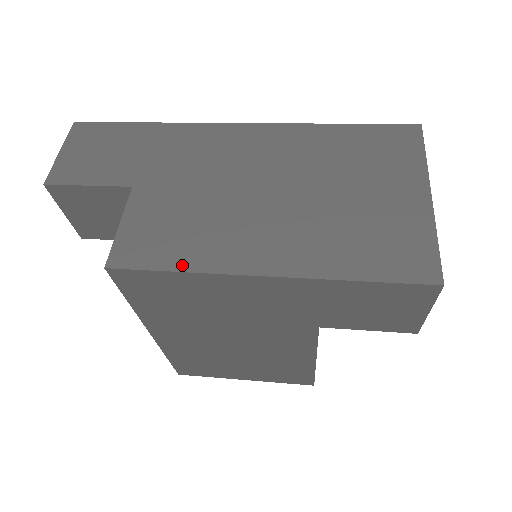
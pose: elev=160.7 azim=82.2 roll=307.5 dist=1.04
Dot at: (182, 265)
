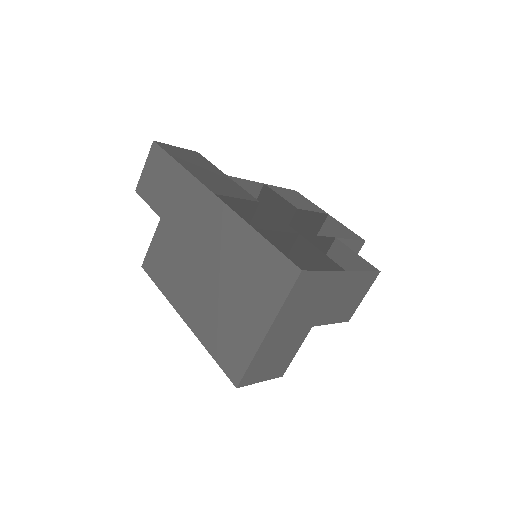
Dot at: (162, 287)
